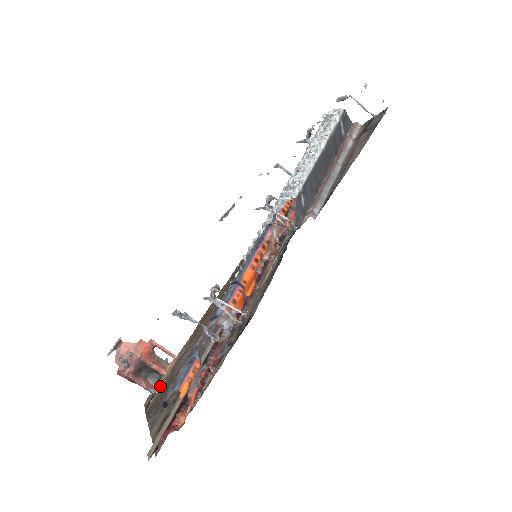
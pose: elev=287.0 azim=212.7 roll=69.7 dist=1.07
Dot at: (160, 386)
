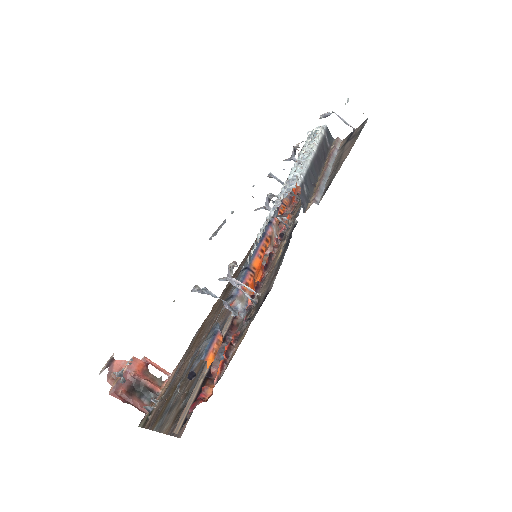
Dot at: (158, 402)
